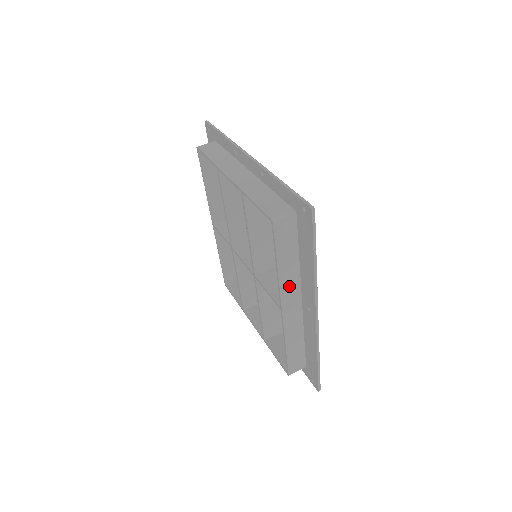
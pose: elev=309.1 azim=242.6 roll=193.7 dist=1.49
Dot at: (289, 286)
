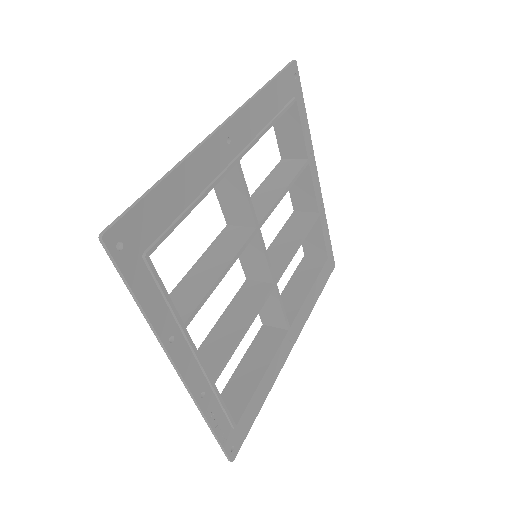
Dot at: occluded
